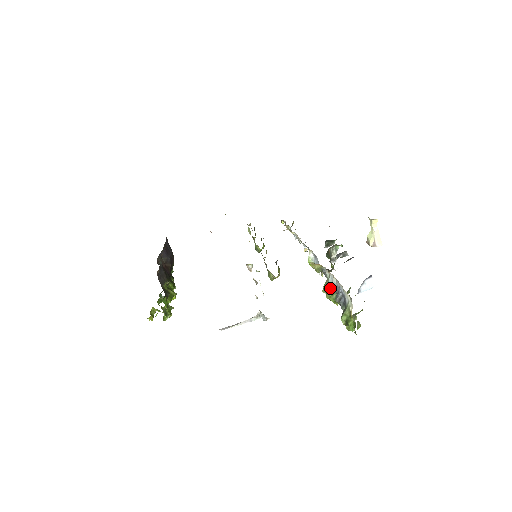
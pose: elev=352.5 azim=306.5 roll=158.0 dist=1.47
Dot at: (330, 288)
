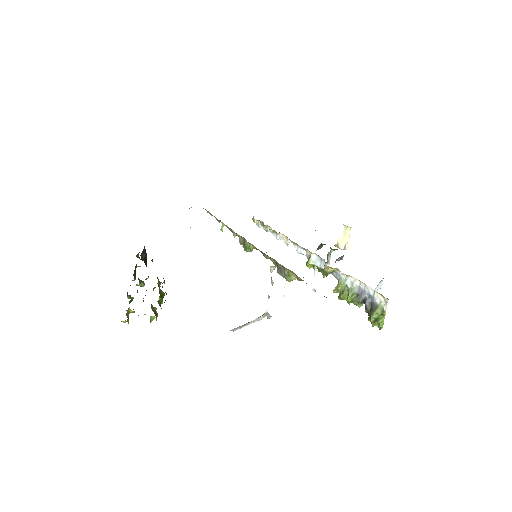
Dot at: (346, 289)
